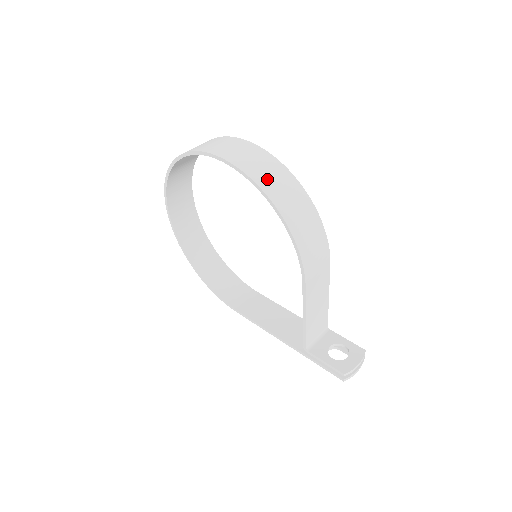
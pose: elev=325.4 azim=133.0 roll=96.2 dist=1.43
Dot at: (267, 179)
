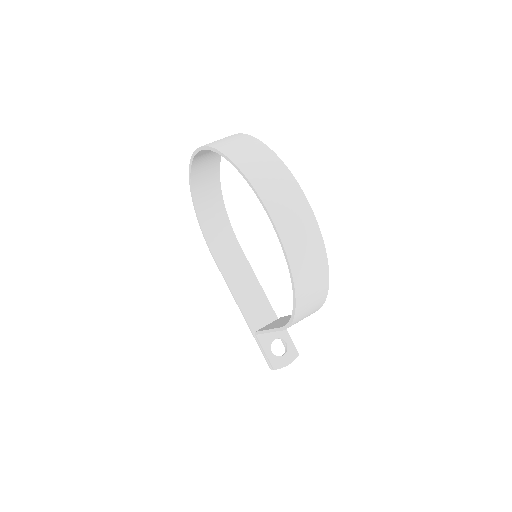
Dot at: (303, 264)
